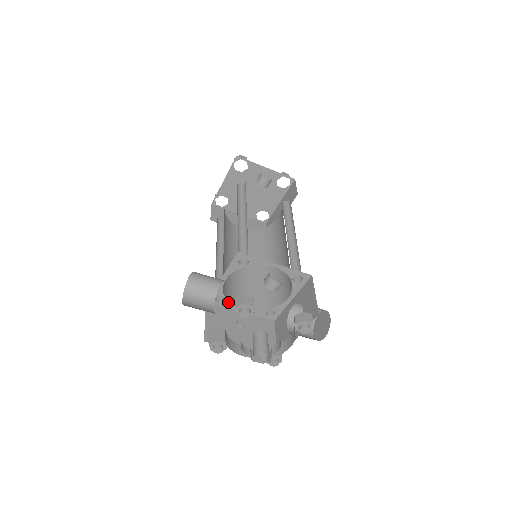
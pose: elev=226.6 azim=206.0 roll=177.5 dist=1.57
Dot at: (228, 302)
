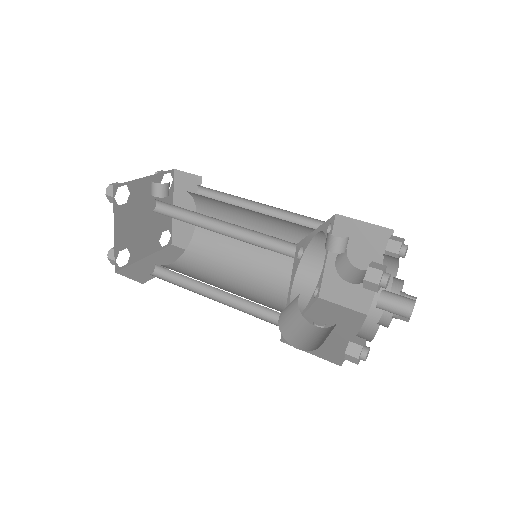
Dot at: occluded
